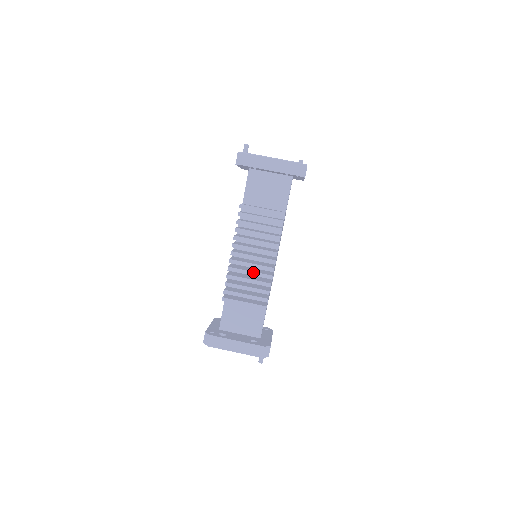
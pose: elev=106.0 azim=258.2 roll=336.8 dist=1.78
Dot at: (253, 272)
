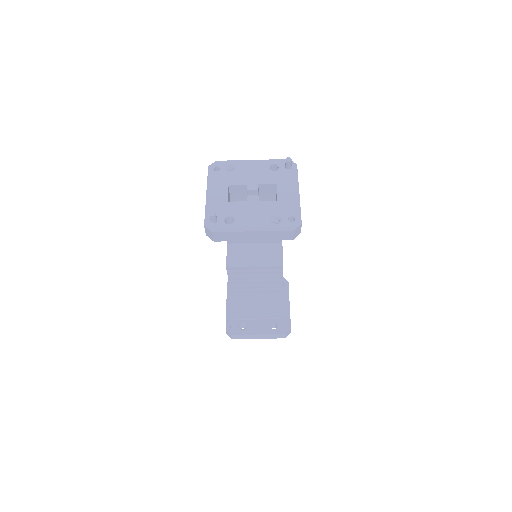
Dot at: (260, 303)
